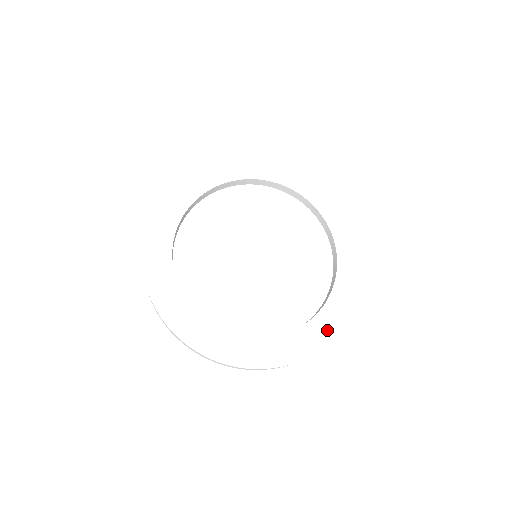
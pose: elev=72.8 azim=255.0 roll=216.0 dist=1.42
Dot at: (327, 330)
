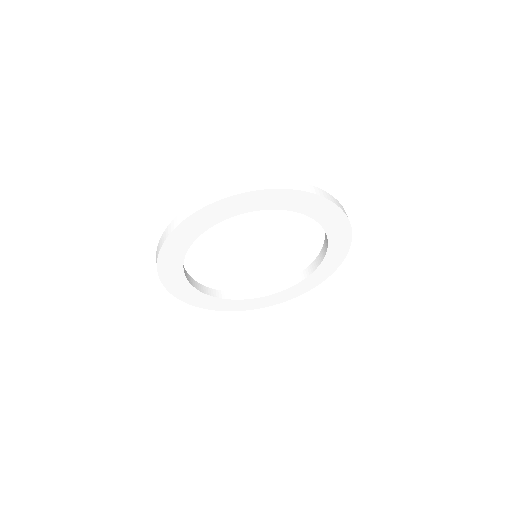
Dot at: (253, 306)
